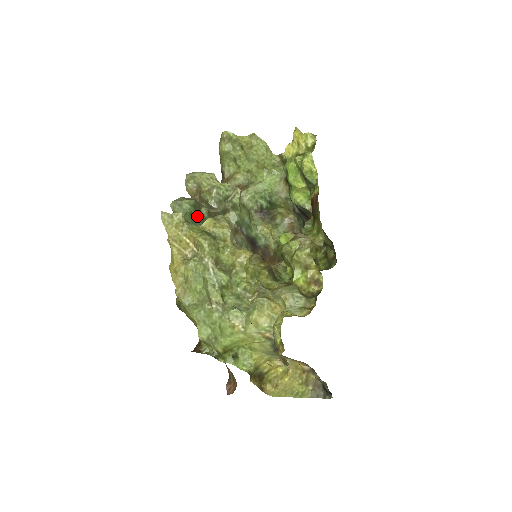
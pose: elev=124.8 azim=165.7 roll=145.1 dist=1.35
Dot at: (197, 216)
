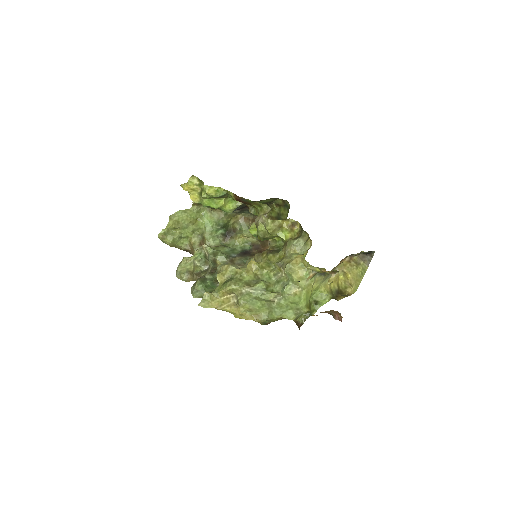
Dot at: (209, 283)
